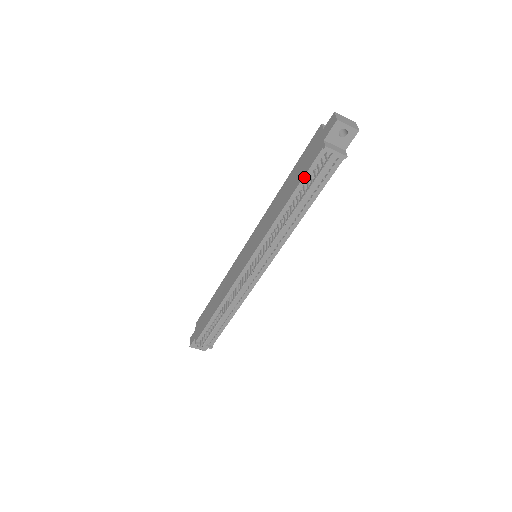
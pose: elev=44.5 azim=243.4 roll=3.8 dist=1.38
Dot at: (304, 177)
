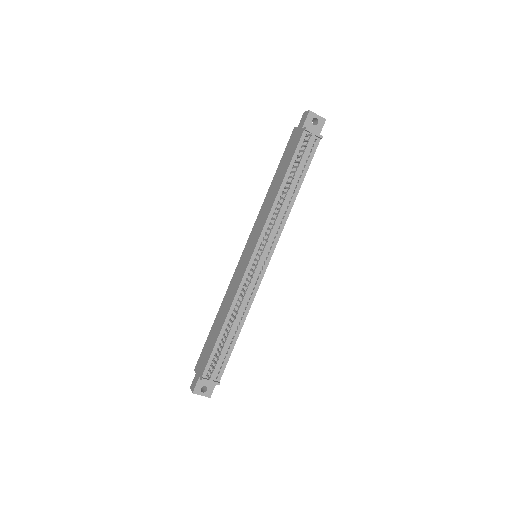
Dot at: (293, 158)
